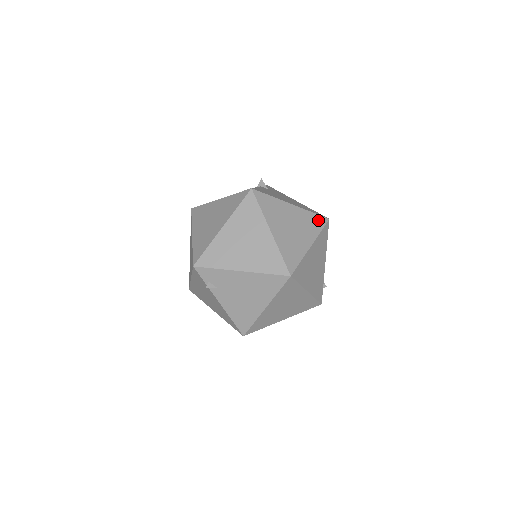
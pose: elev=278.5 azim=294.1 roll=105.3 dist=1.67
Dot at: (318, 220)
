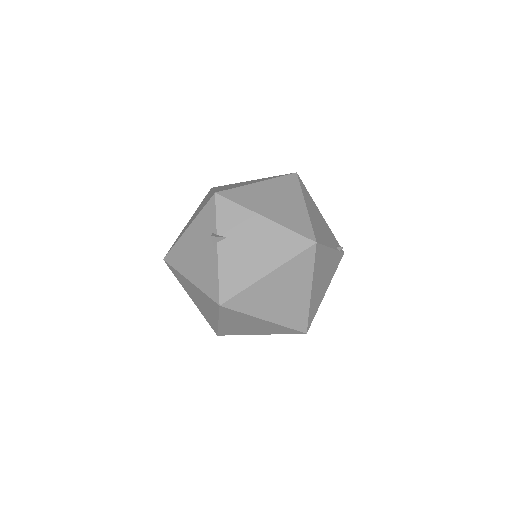
Dot at: (305, 258)
